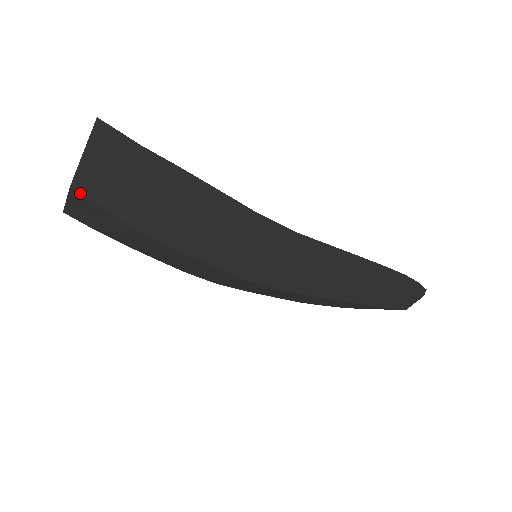
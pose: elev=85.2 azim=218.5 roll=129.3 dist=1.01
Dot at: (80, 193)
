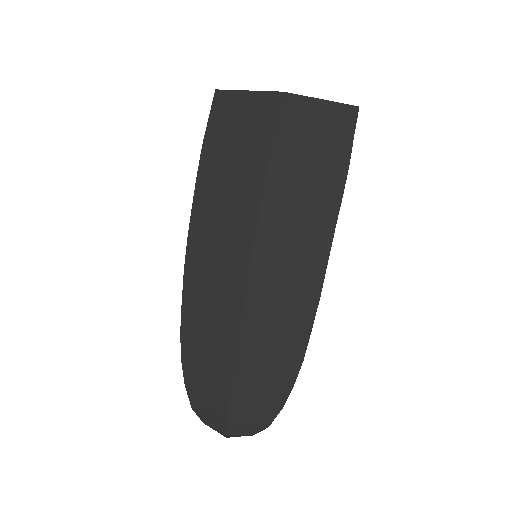
Dot at: (283, 100)
